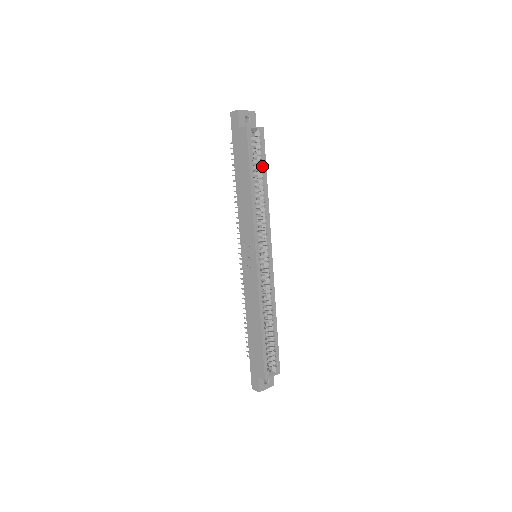
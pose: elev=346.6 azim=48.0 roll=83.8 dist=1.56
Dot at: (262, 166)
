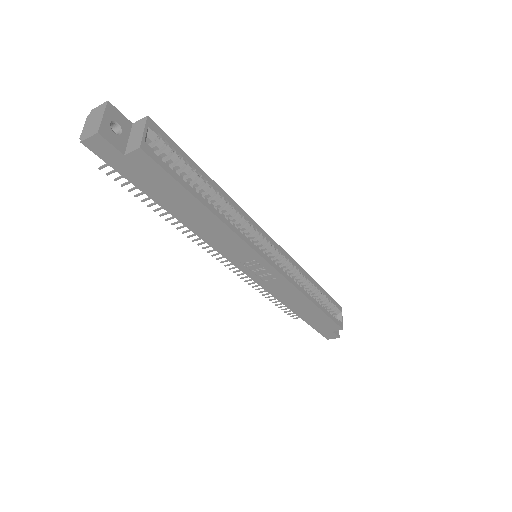
Dot at: (191, 168)
